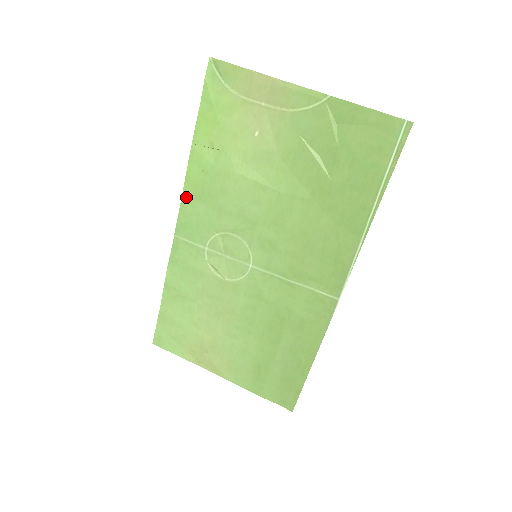
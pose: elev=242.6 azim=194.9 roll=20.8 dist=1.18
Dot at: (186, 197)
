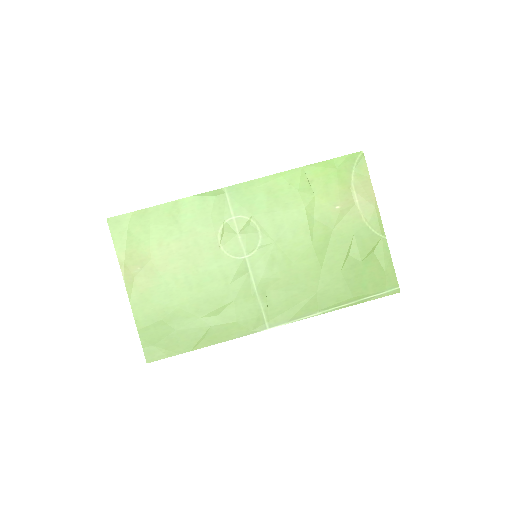
Dot at: (262, 181)
